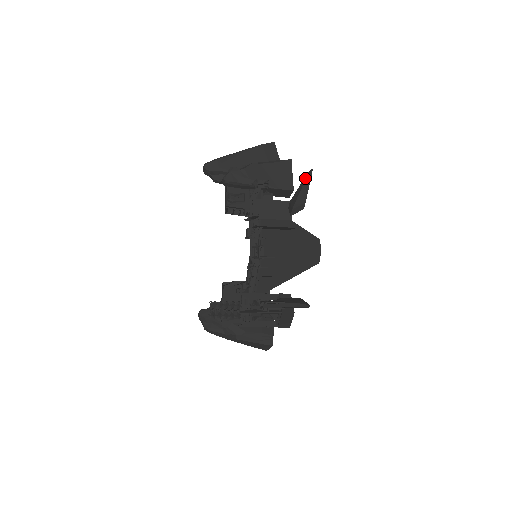
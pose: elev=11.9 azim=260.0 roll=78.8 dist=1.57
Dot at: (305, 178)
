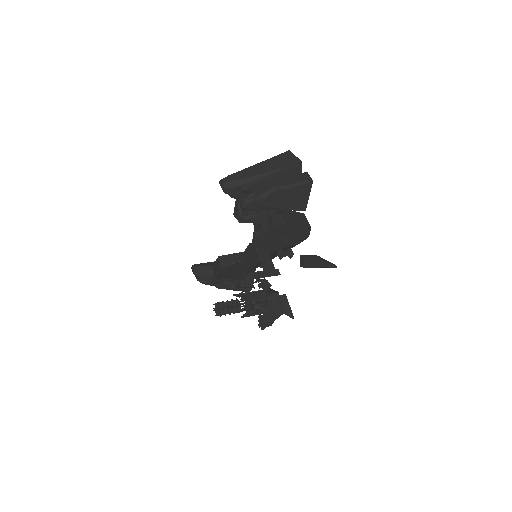
Dot at: (327, 266)
